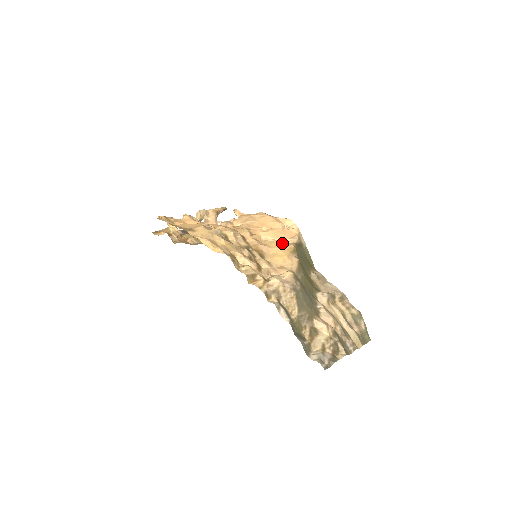
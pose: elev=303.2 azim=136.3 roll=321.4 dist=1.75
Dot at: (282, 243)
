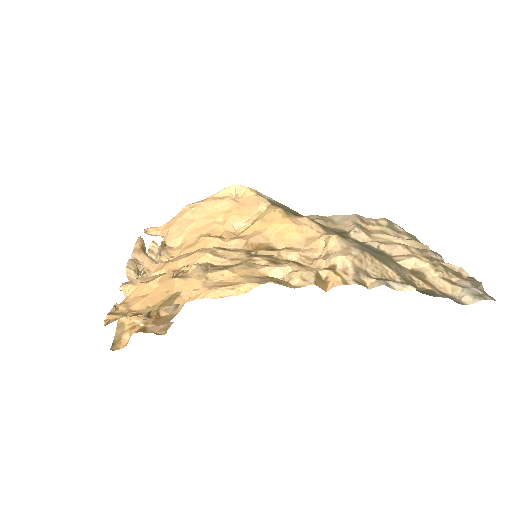
Dot at: (264, 216)
